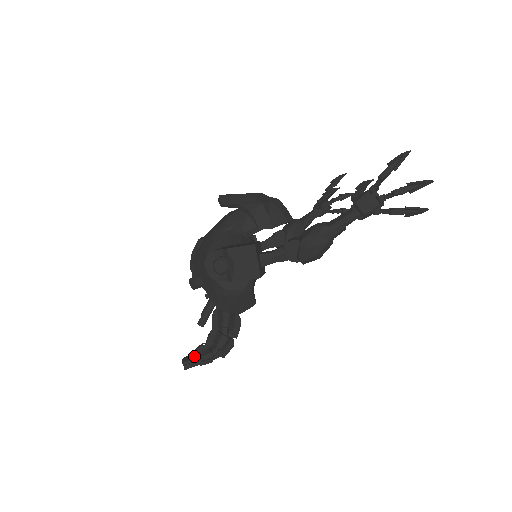
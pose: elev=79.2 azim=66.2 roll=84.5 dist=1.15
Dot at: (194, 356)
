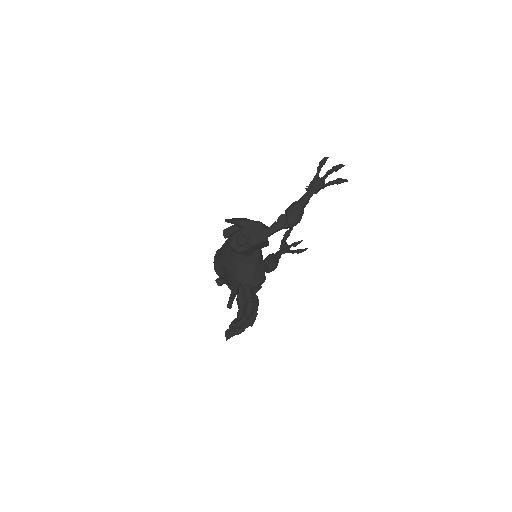
Dot at: (231, 327)
